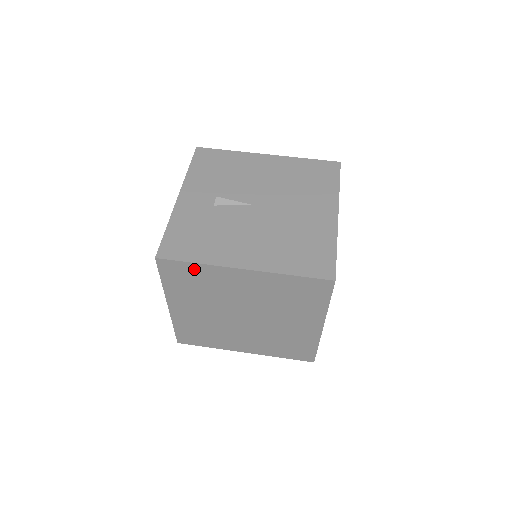
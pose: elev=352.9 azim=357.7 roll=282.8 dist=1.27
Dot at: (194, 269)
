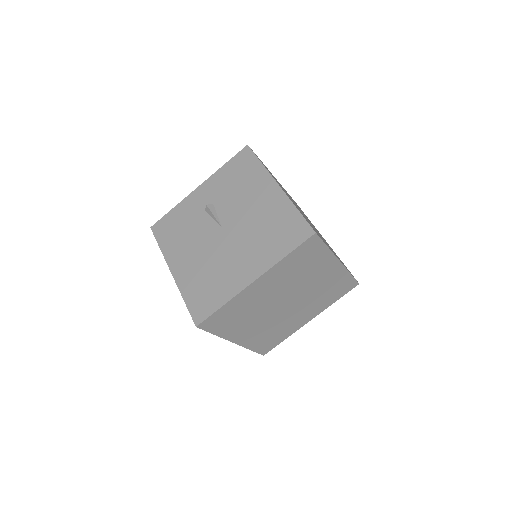
Dot at: occluded
